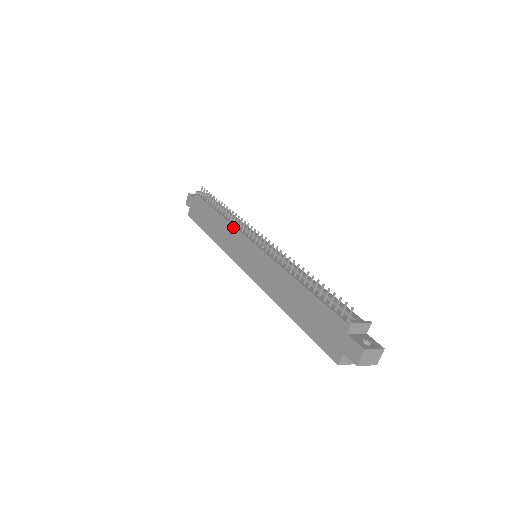
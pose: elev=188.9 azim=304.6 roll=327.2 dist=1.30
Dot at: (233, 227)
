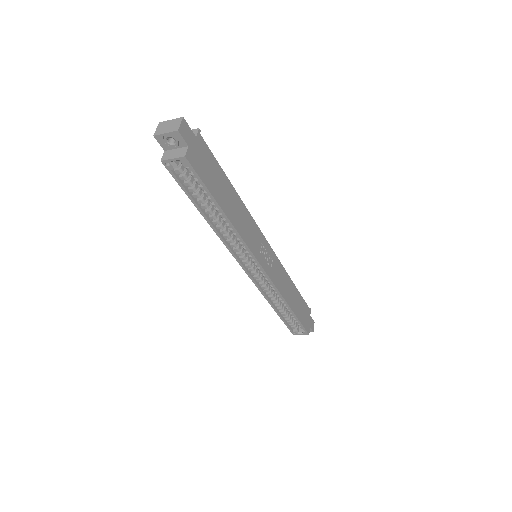
Dot at: occluded
